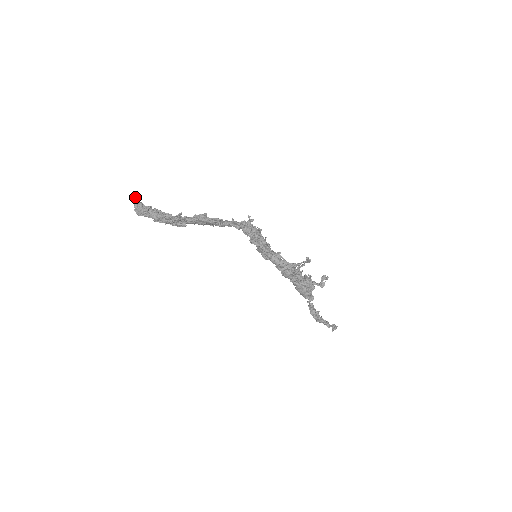
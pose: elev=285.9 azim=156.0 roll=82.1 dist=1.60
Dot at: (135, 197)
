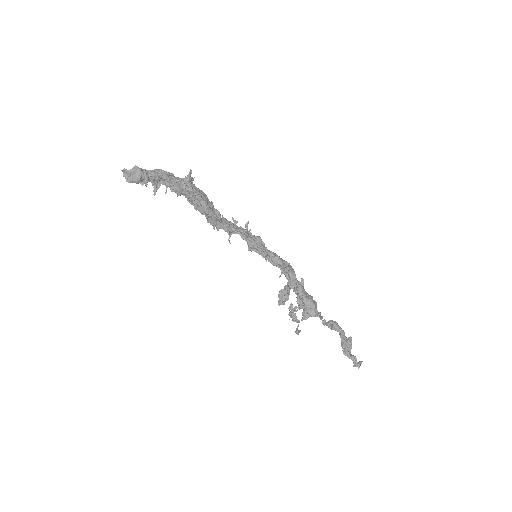
Dot at: (122, 170)
